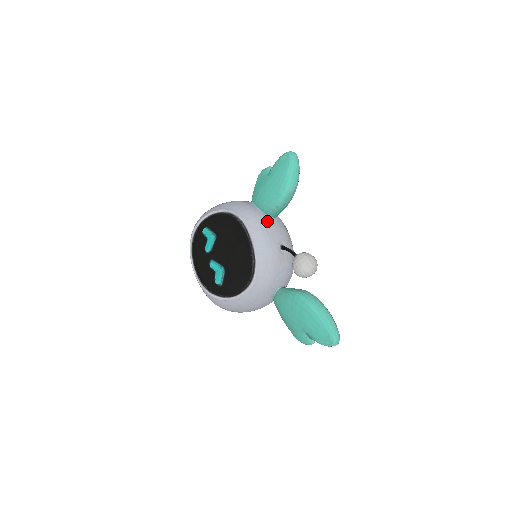
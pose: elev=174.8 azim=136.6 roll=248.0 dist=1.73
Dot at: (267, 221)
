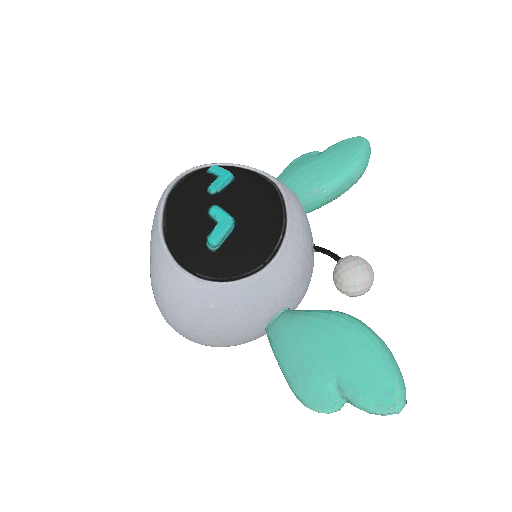
Dot at: occluded
